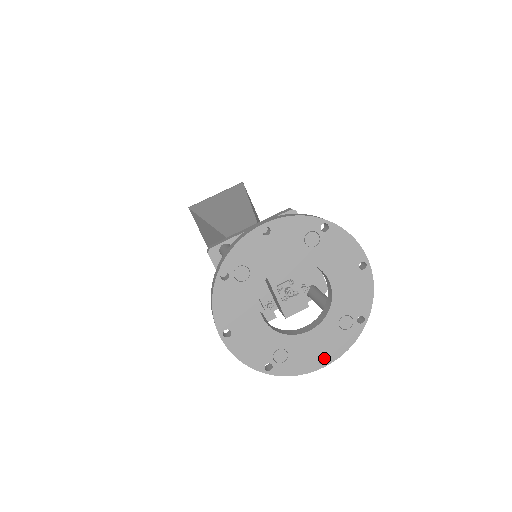
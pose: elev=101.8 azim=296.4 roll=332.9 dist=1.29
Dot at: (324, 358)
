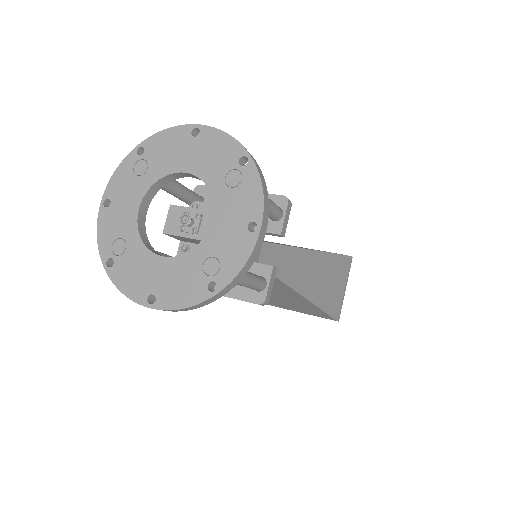
Dot at: (258, 226)
